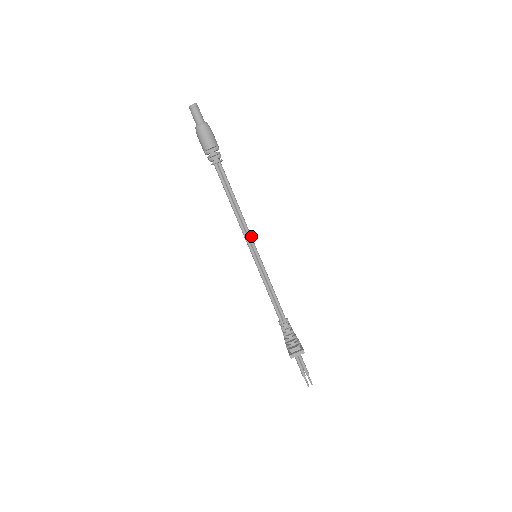
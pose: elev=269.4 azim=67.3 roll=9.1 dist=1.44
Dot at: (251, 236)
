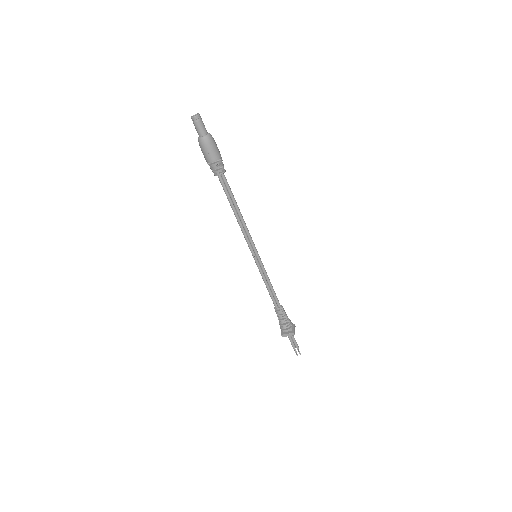
Dot at: (252, 240)
